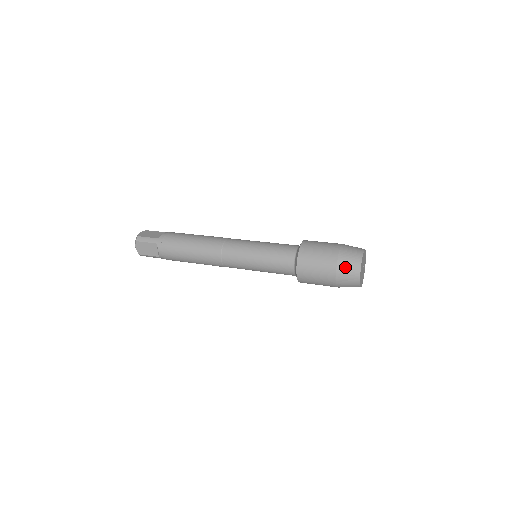
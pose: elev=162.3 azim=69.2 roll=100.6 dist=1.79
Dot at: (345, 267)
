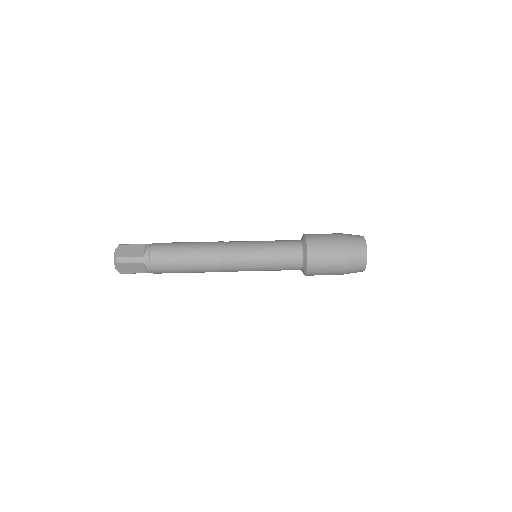
Dot at: (353, 262)
